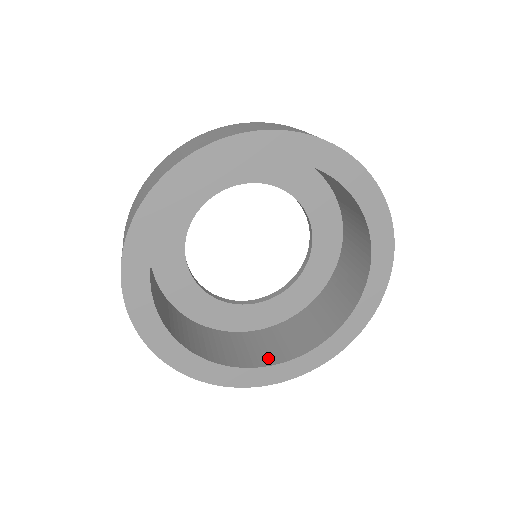
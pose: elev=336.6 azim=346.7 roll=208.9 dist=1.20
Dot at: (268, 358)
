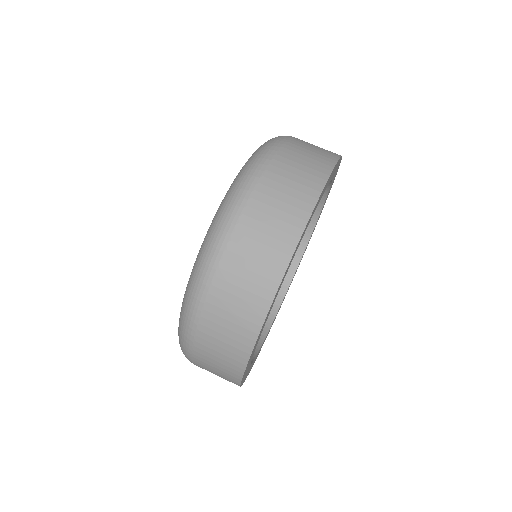
Dot at: occluded
